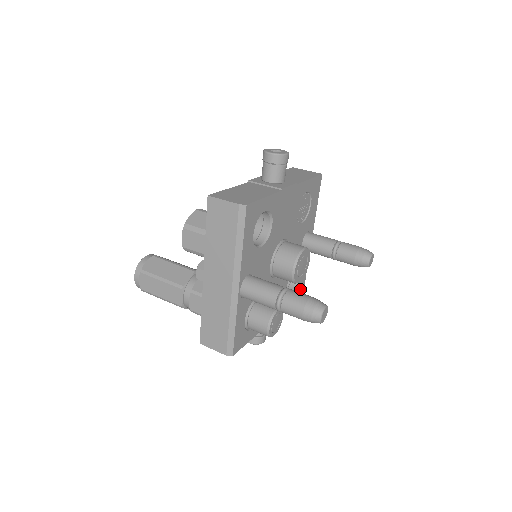
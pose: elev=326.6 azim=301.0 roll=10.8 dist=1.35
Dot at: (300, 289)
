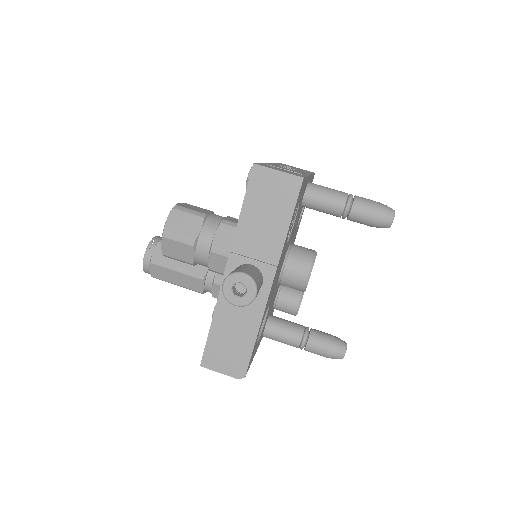
Dot at: occluded
